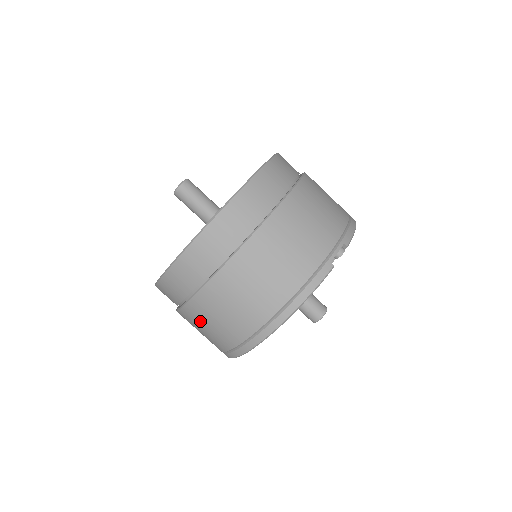
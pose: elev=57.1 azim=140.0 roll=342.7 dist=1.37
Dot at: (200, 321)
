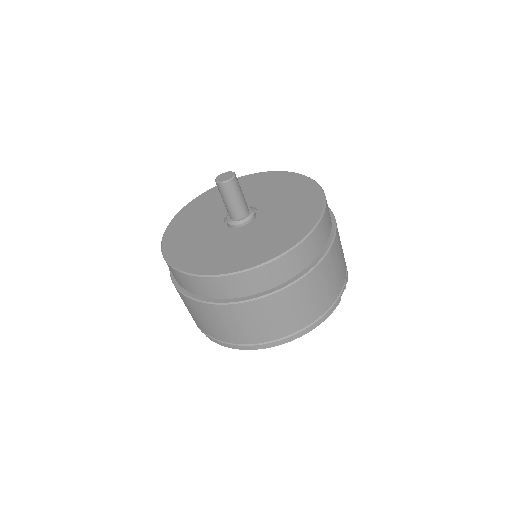
Dot at: (223, 319)
